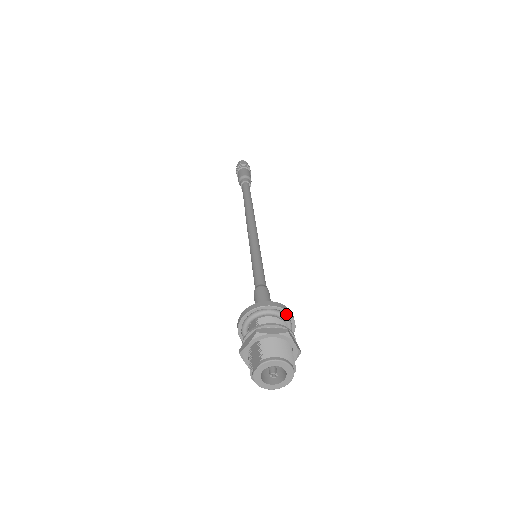
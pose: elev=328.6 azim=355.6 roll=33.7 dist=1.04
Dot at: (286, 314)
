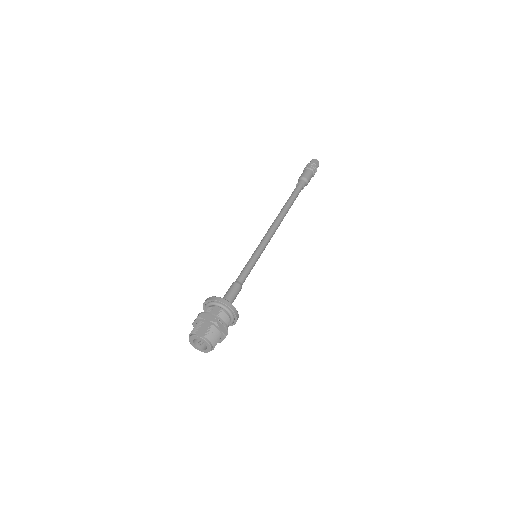
Dot at: (235, 321)
